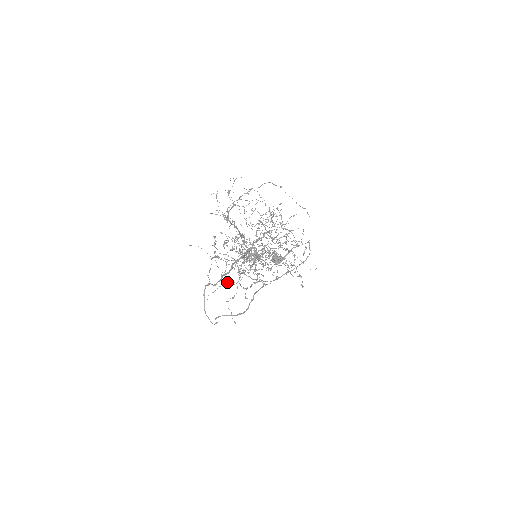
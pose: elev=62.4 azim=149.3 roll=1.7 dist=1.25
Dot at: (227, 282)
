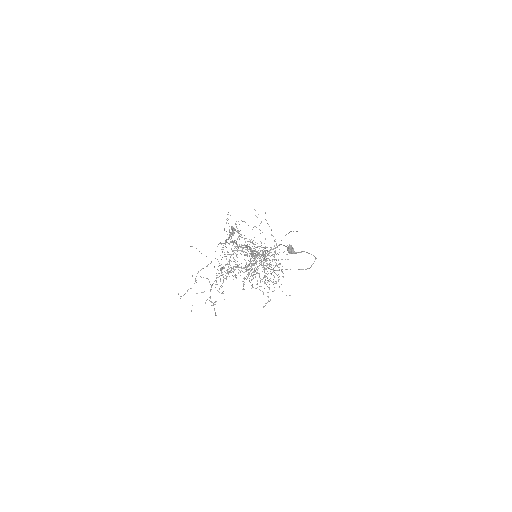
Dot at: (207, 278)
